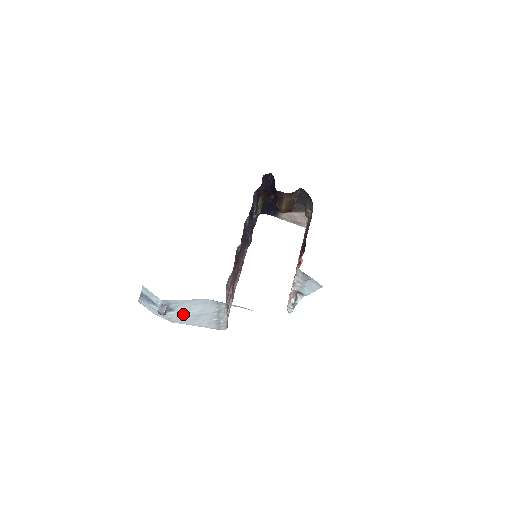
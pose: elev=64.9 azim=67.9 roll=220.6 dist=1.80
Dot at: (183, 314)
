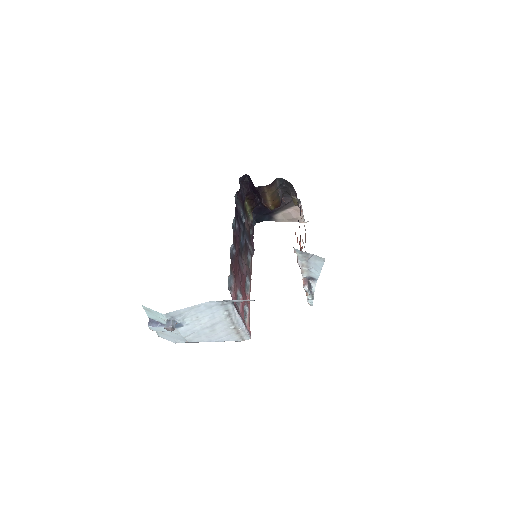
Dot at: (195, 328)
